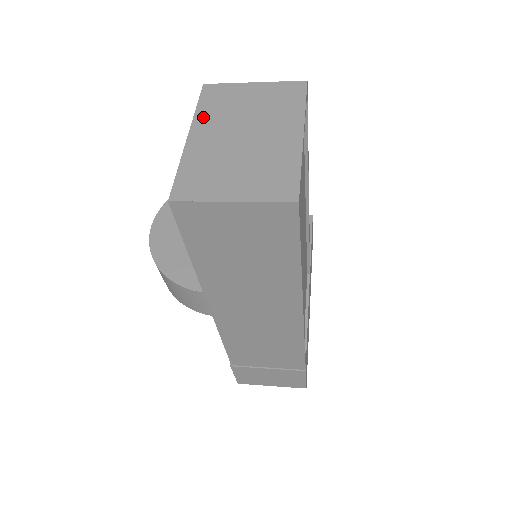
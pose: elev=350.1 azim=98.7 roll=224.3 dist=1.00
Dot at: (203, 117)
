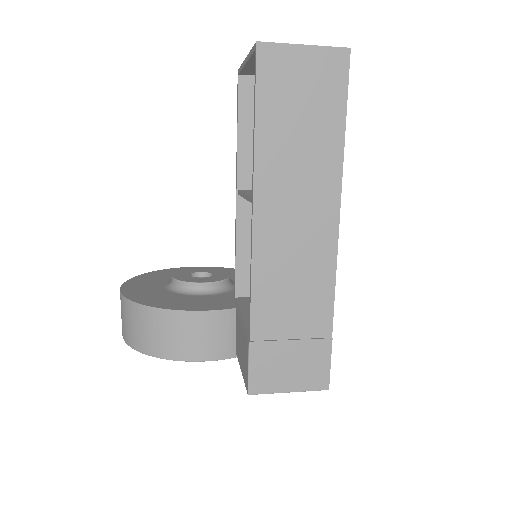
Dot at: occluded
